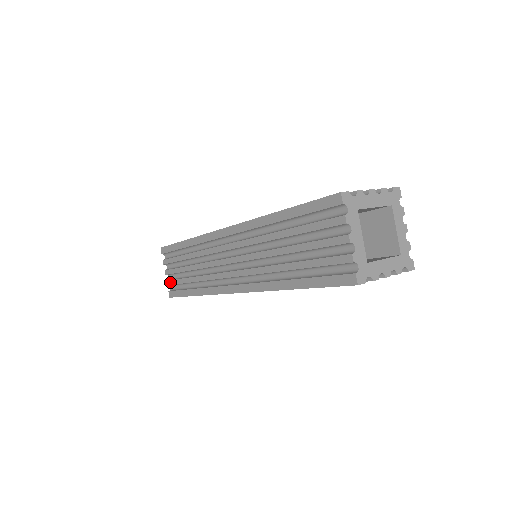
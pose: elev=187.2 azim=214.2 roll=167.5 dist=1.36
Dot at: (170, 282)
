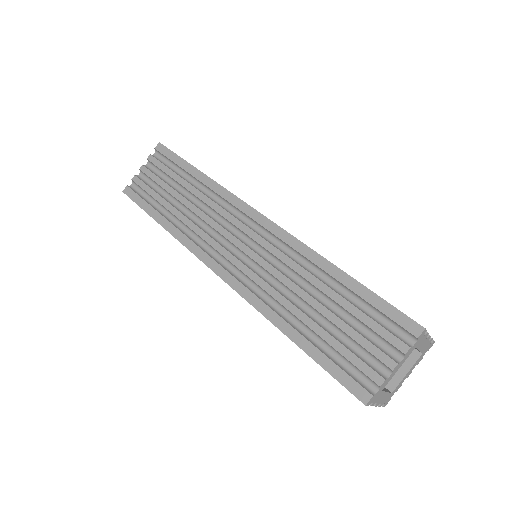
Dot at: occluded
